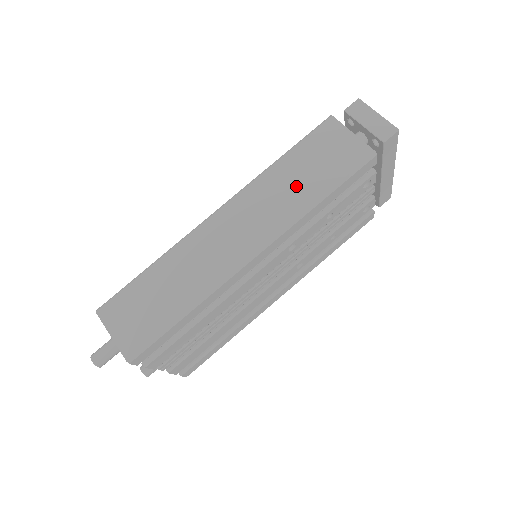
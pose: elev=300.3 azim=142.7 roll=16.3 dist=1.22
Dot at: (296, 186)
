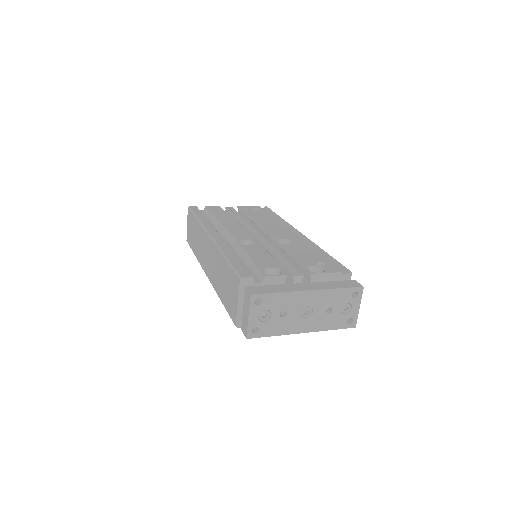
Dot at: (220, 280)
